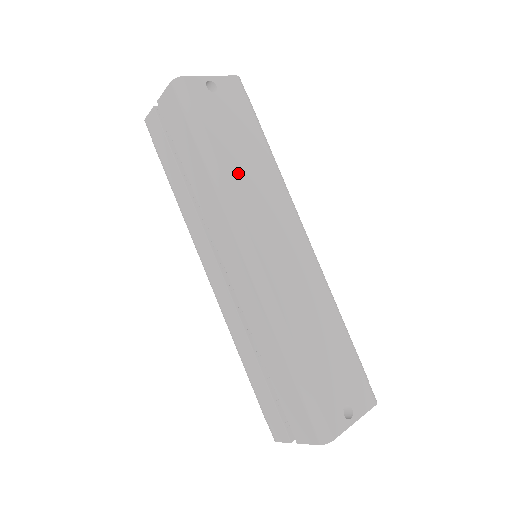
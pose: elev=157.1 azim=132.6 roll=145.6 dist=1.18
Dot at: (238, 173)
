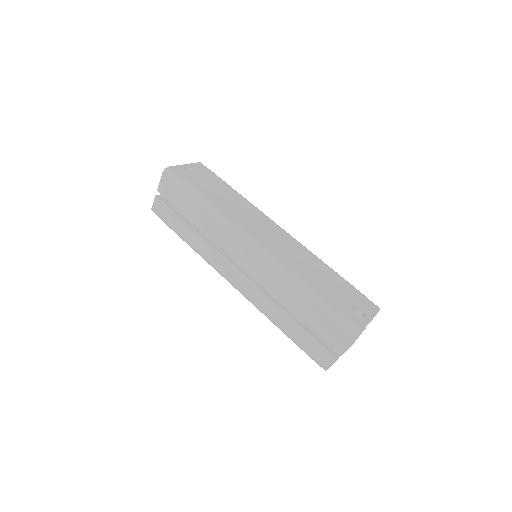
Dot at: (223, 204)
